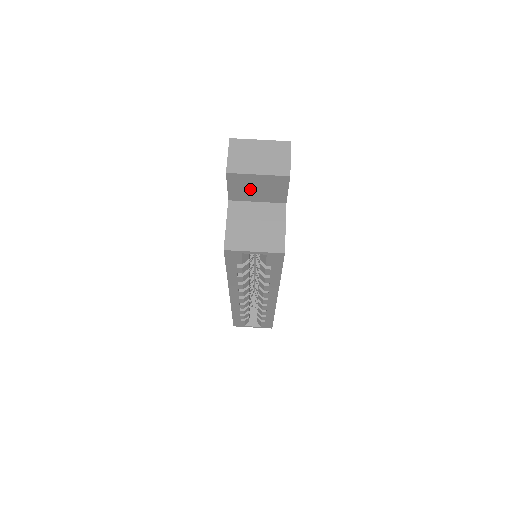
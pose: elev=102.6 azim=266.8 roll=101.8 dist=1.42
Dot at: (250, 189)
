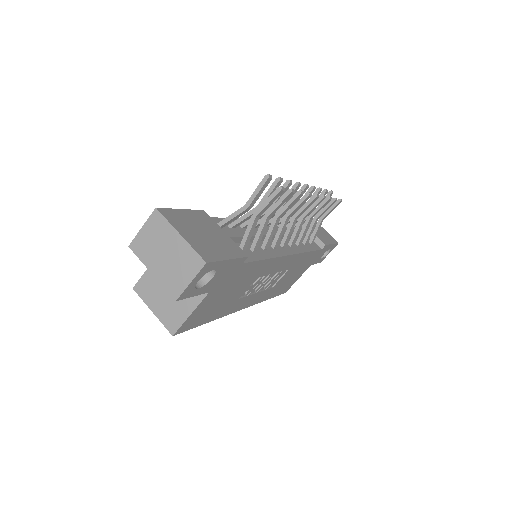
Dot at: occluded
